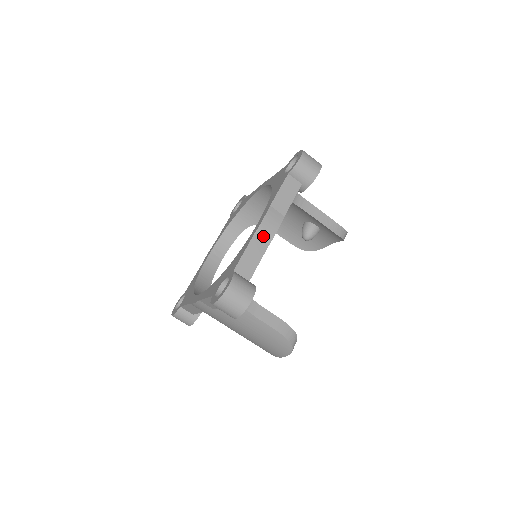
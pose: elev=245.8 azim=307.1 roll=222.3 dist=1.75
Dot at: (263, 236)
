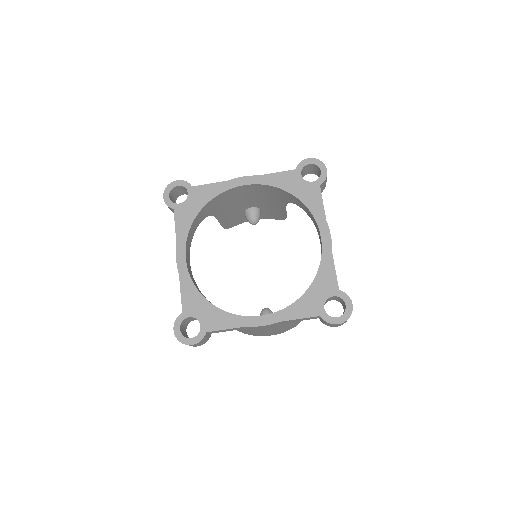
Dot at: occluded
